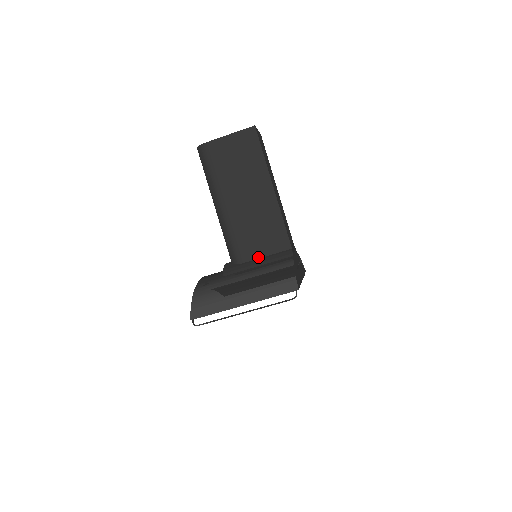
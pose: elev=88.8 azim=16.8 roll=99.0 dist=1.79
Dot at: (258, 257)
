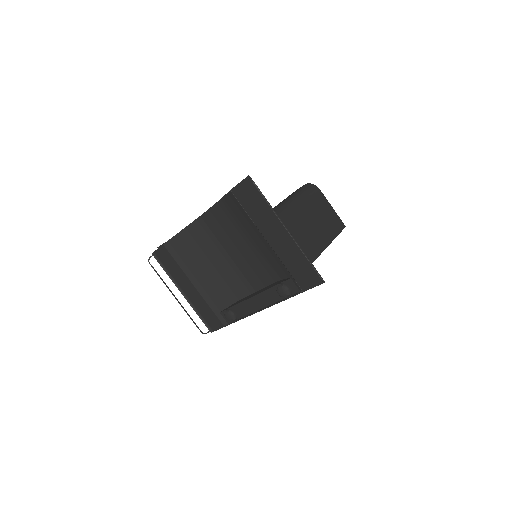
Dot at: occluded
